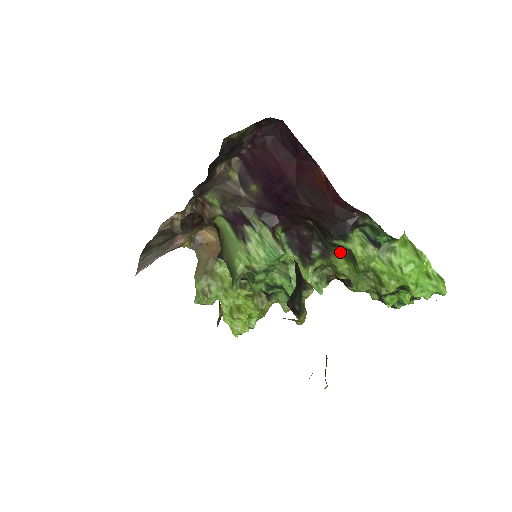
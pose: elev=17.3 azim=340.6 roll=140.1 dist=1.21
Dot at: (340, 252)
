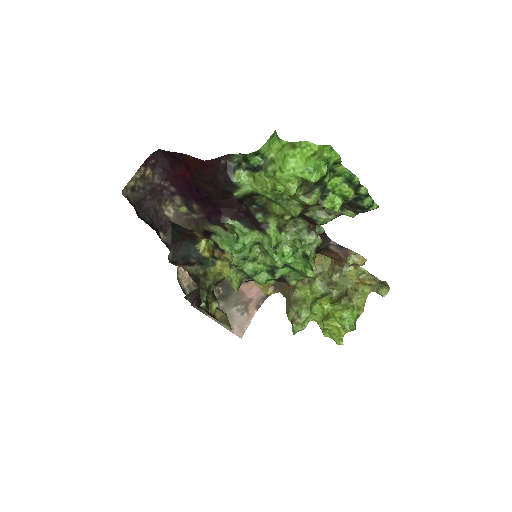
Dot at: (268, 200)
